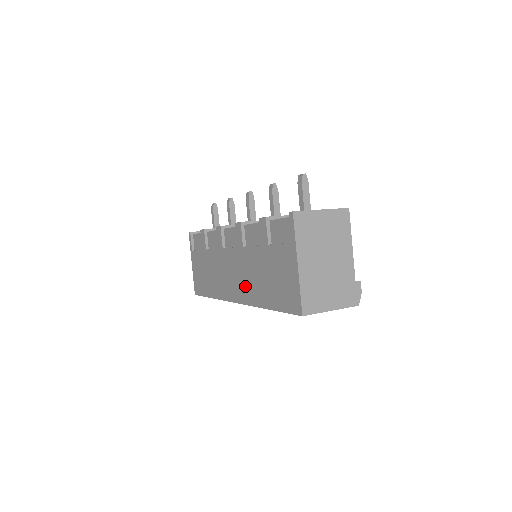
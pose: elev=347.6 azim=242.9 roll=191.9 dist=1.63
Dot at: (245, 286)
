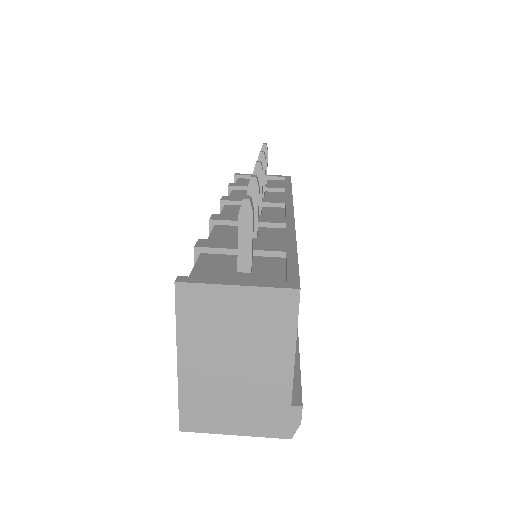
Dot at: occluded
